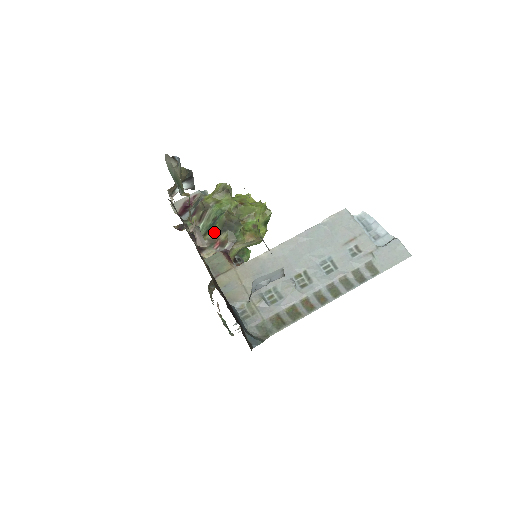
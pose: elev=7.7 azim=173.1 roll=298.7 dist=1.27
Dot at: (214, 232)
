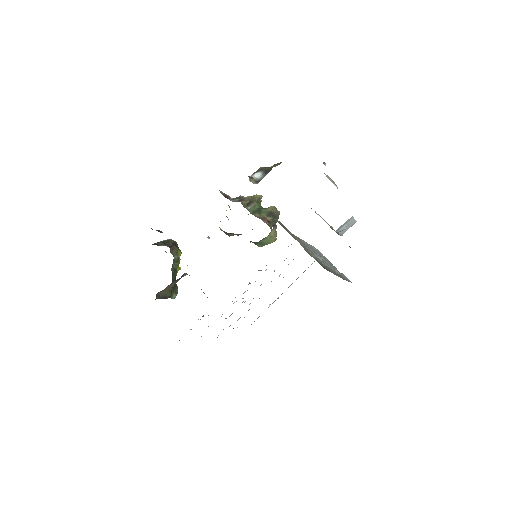
Dot at: (261, 214)
